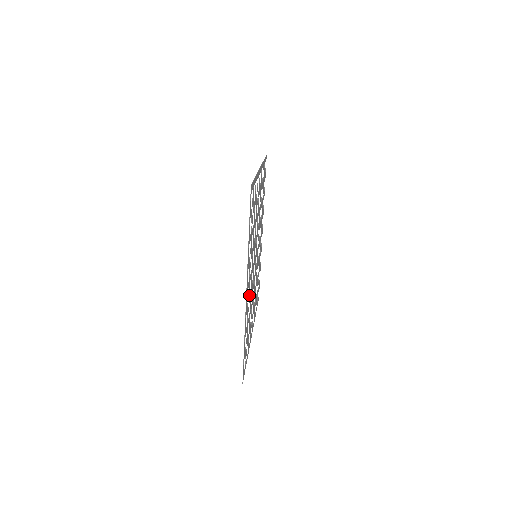
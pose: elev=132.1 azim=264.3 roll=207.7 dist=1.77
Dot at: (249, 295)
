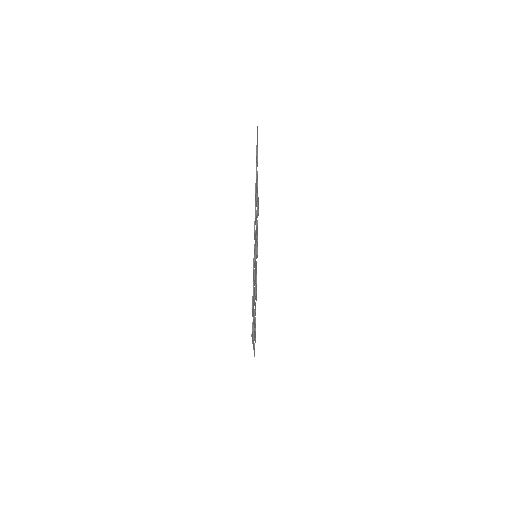
Dot at: occluded
